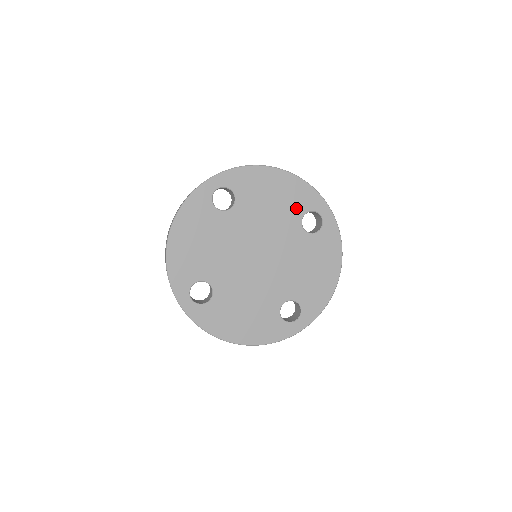
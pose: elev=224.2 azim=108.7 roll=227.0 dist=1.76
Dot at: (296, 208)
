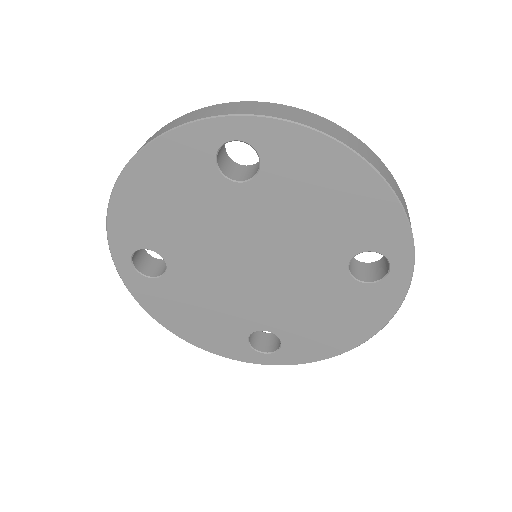
Dot at: (356, 236)
